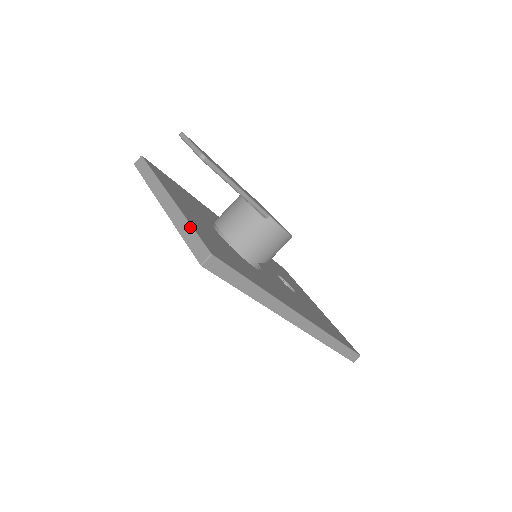
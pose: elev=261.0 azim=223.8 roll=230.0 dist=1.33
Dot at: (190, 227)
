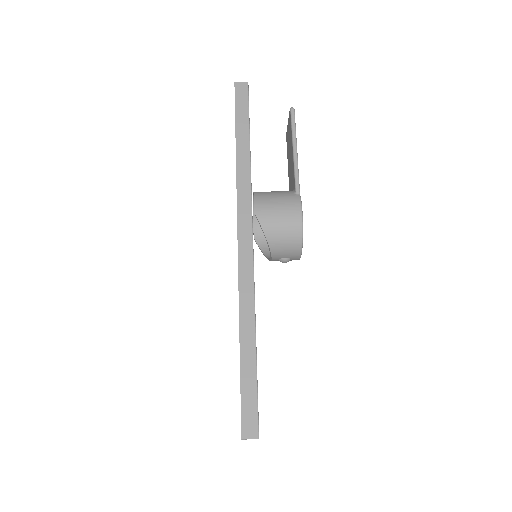
Dot at: occluded
